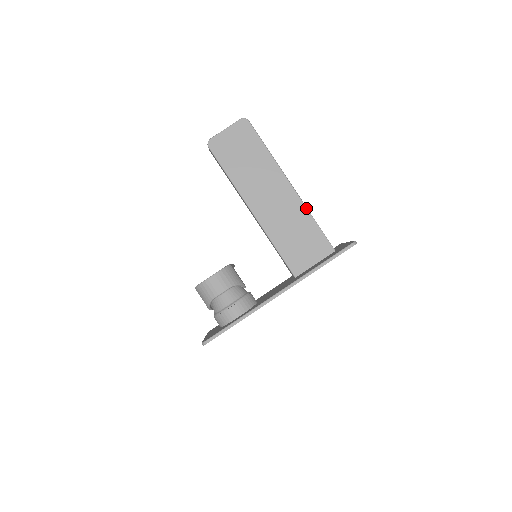
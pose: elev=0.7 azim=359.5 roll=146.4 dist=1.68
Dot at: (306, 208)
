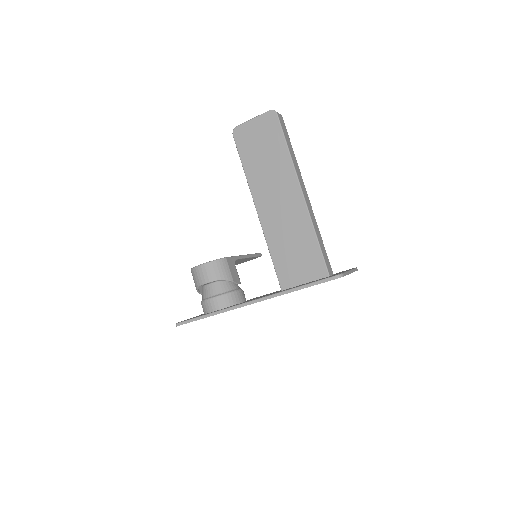
Dot at: (311, 221)
